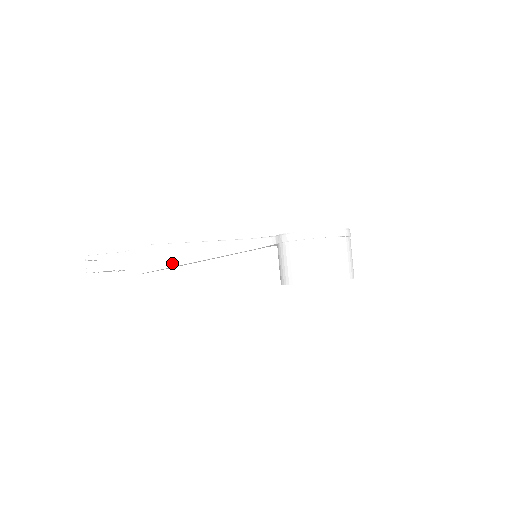
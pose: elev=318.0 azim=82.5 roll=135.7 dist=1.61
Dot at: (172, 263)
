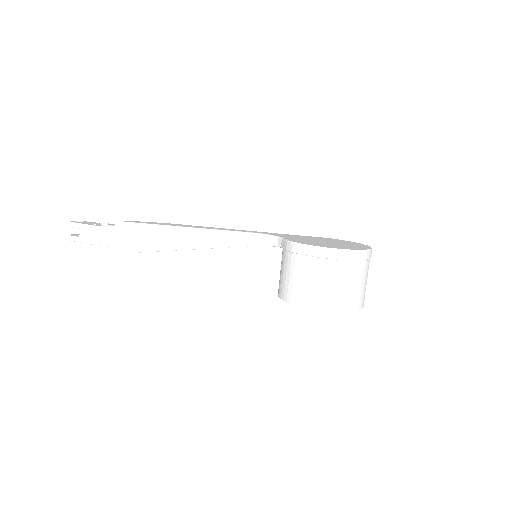
Dot at: (160, 247)
